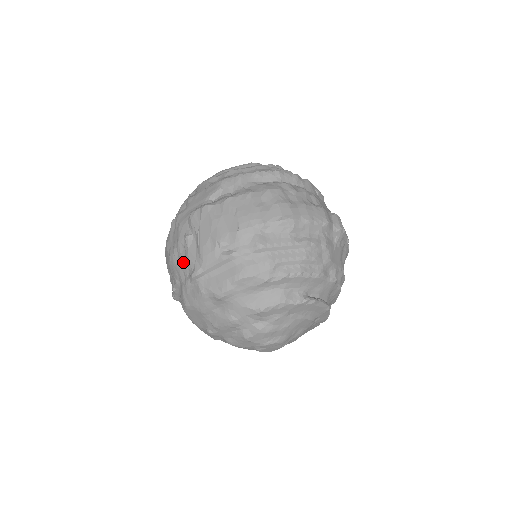
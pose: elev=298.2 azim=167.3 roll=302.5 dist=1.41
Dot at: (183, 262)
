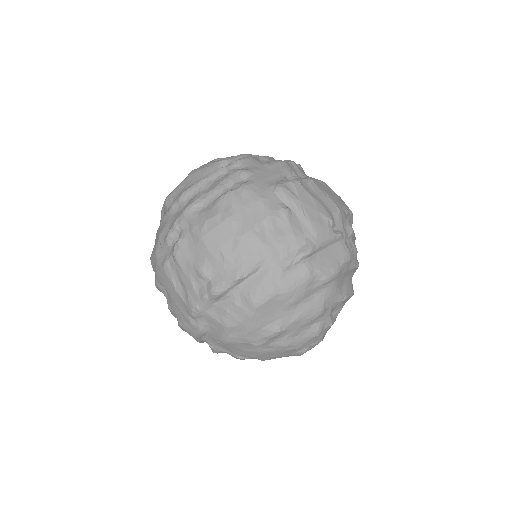
Dot at: (281, 239)
